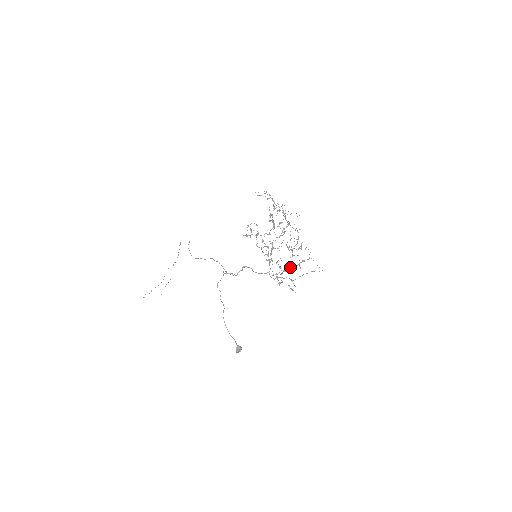
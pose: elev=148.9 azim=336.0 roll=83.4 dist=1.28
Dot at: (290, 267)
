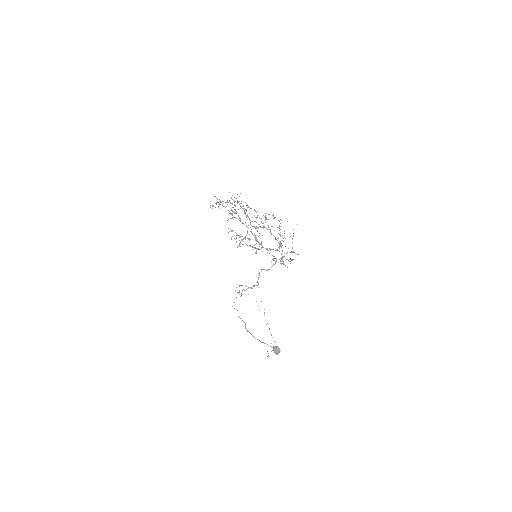
Dot at: occluded
